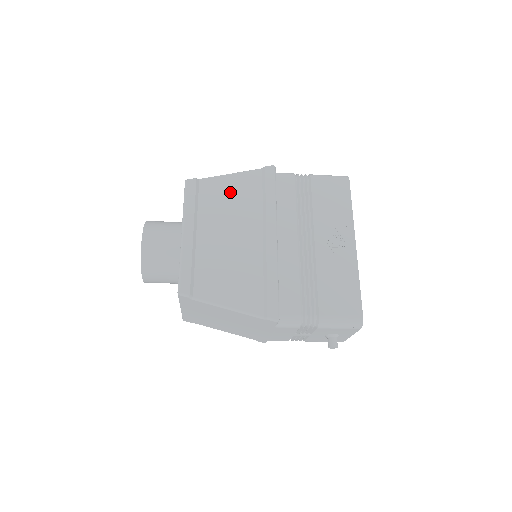
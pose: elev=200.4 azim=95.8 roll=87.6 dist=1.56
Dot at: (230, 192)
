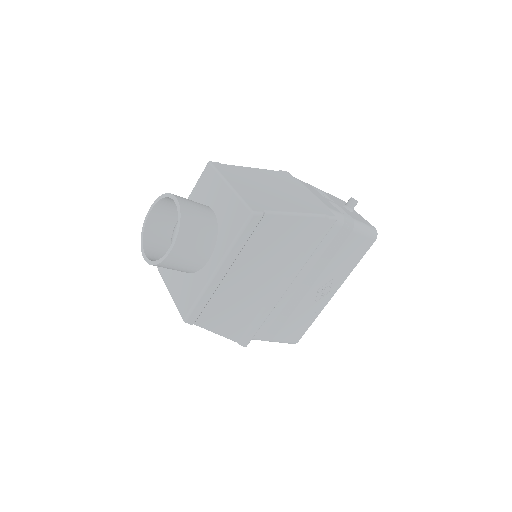
Dot at: (283, 235)
